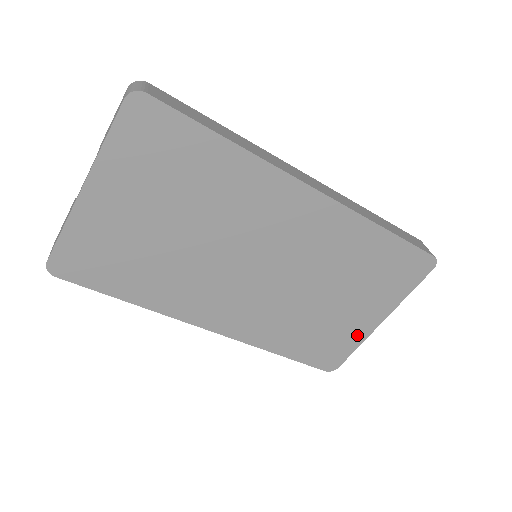
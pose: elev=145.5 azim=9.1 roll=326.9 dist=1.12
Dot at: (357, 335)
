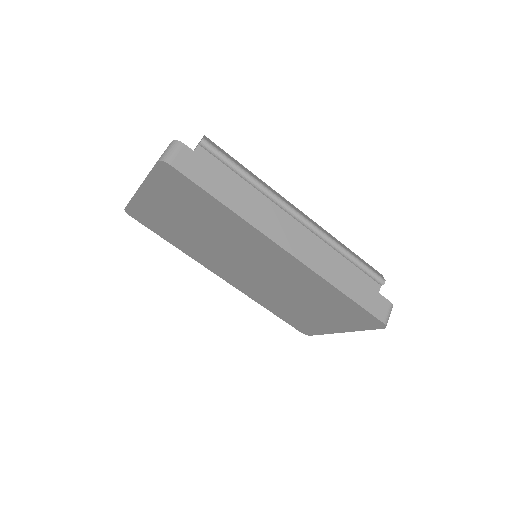
Dot at: (323, 329)
